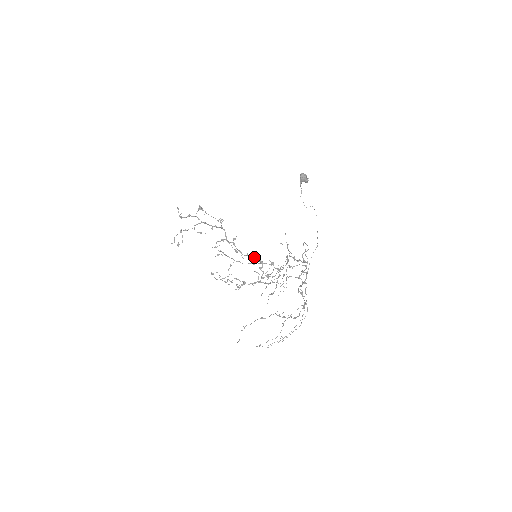
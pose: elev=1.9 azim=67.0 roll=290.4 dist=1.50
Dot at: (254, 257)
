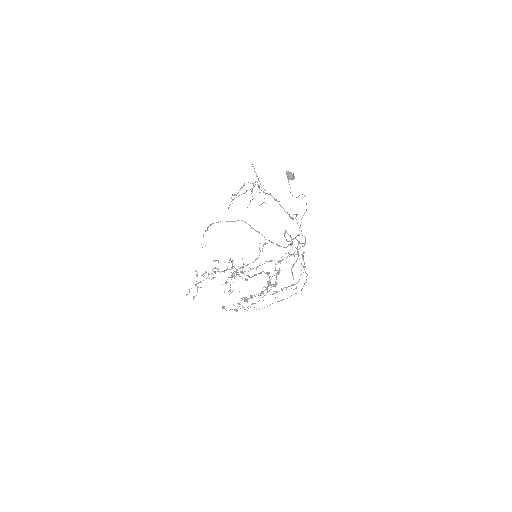
Dot at: (261, 272)
